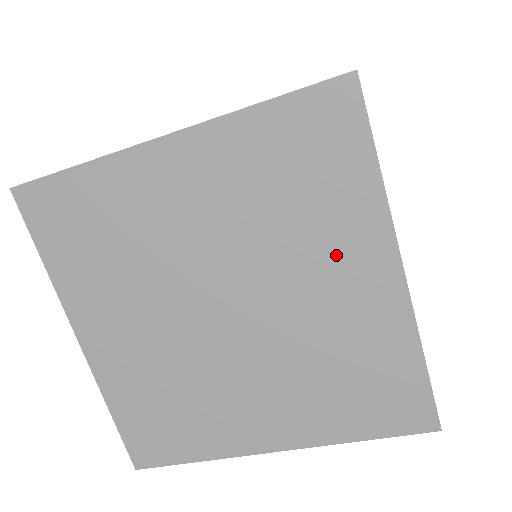
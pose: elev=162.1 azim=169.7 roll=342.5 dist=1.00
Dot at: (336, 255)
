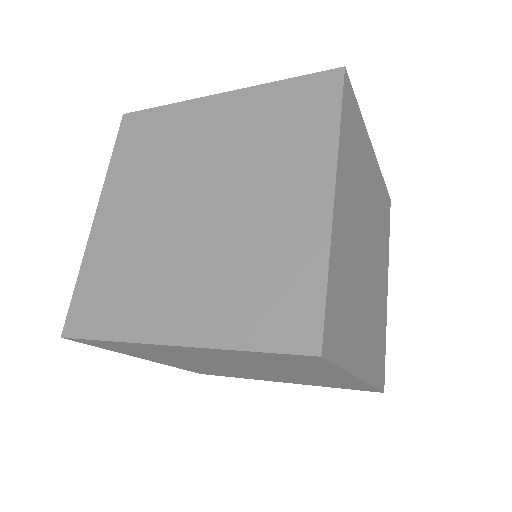
Dot at: (290, 177)
